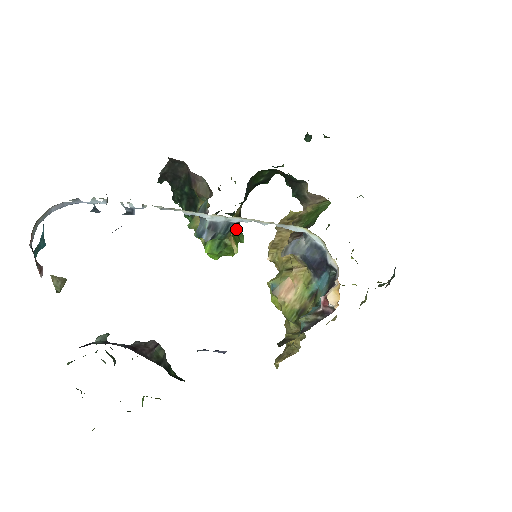
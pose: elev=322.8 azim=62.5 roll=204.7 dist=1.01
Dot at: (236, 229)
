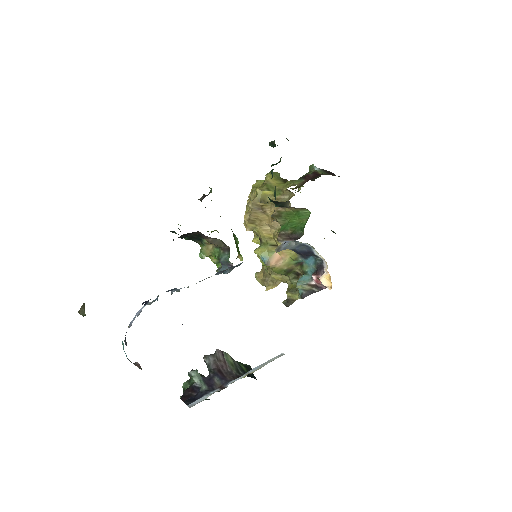
Dot at: (235, 241)
